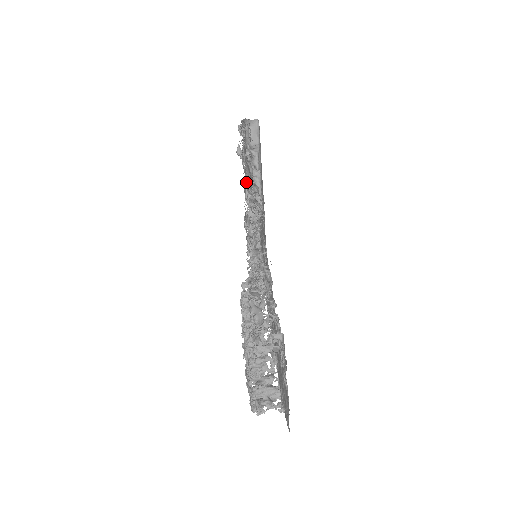
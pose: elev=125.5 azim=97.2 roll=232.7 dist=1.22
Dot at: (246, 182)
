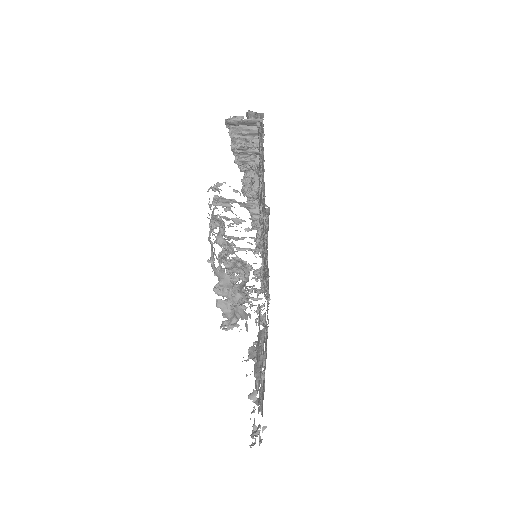
Dot at: occluded
